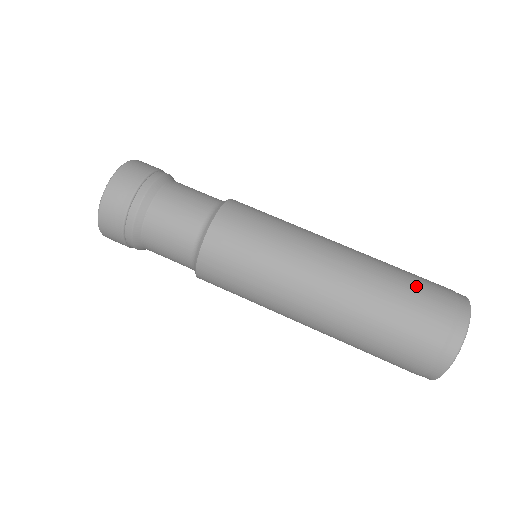
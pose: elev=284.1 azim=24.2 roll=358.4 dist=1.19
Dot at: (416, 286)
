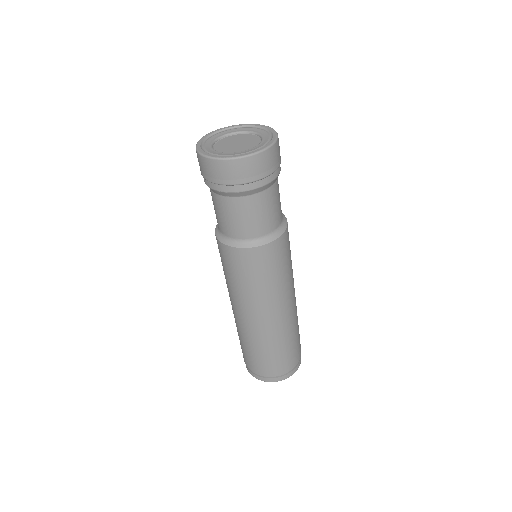
Dot at: (287, 354)
